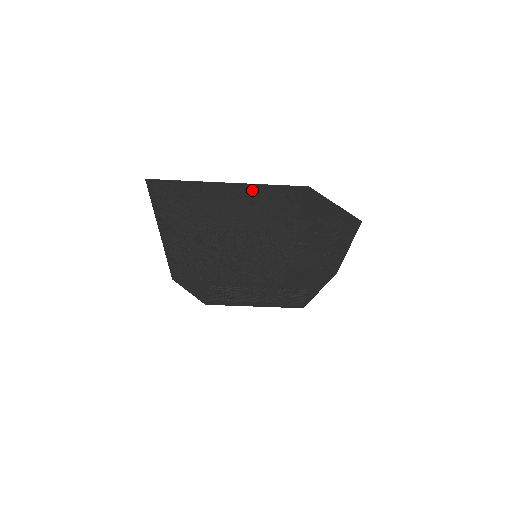
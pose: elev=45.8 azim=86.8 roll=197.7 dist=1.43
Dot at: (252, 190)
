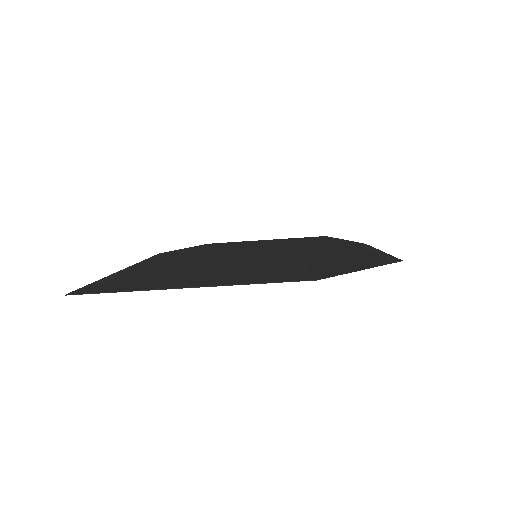
Dot at: (229, 283)
